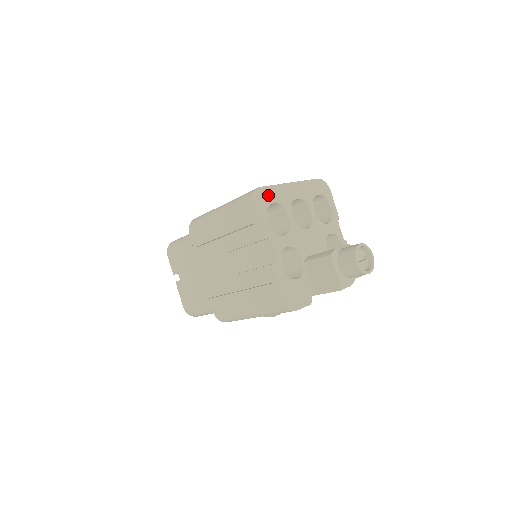
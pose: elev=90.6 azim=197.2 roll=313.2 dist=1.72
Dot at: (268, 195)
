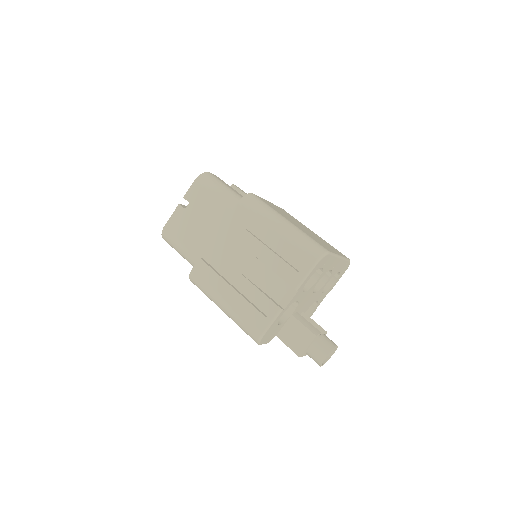
Dot at: (326, 260)
